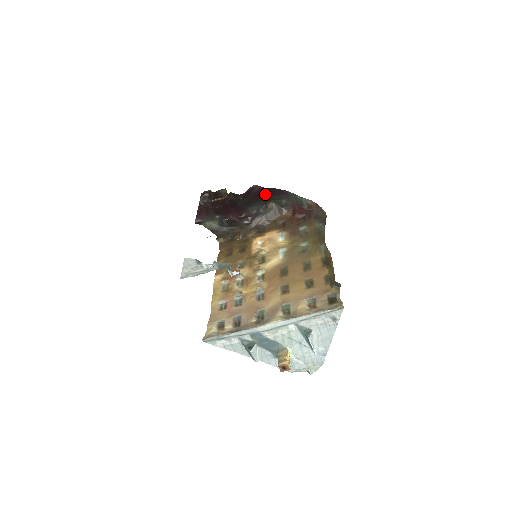
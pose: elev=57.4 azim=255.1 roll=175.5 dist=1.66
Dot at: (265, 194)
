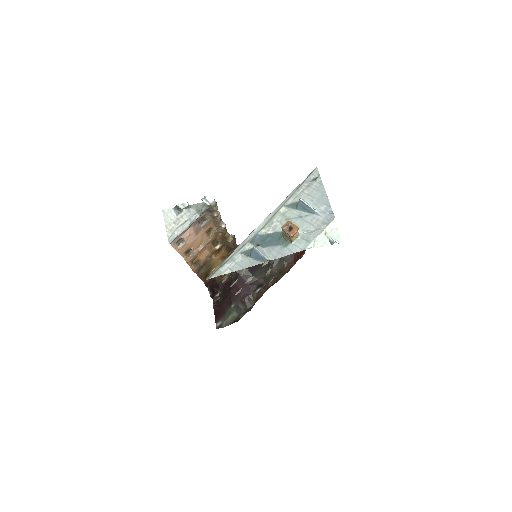
Dot at: occluded
